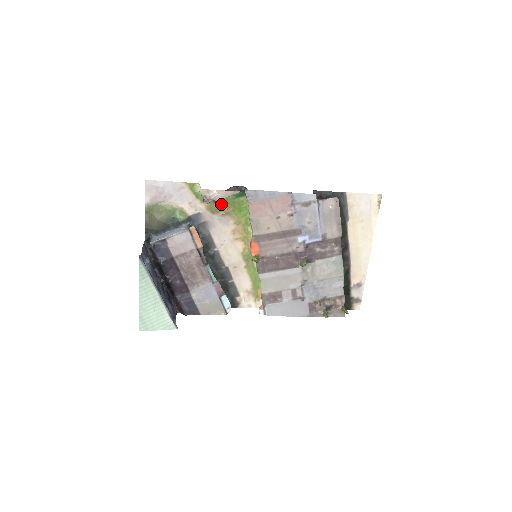
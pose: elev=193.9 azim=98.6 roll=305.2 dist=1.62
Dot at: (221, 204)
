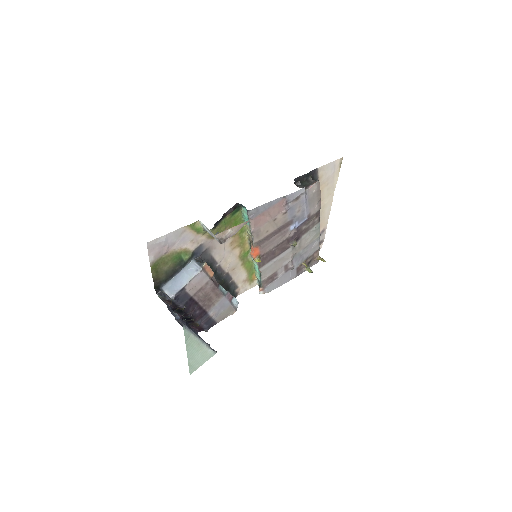
Dot at: (219, 227)
